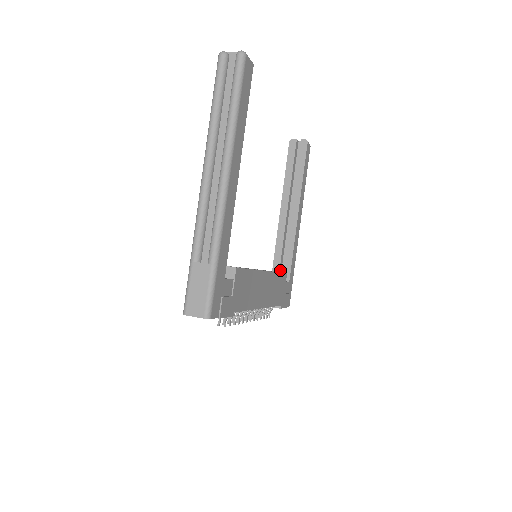
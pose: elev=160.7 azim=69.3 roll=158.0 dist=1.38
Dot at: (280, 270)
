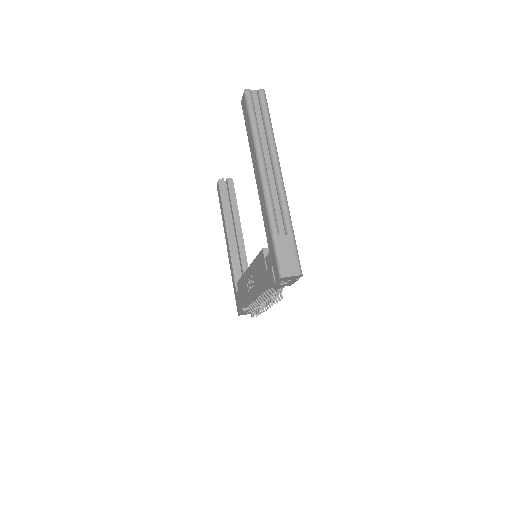
Dot at: occluded
